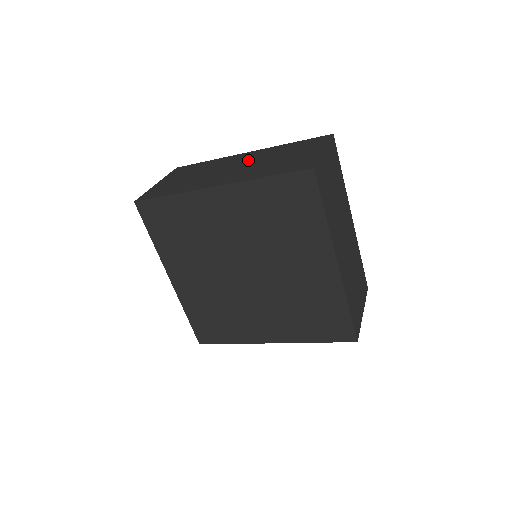
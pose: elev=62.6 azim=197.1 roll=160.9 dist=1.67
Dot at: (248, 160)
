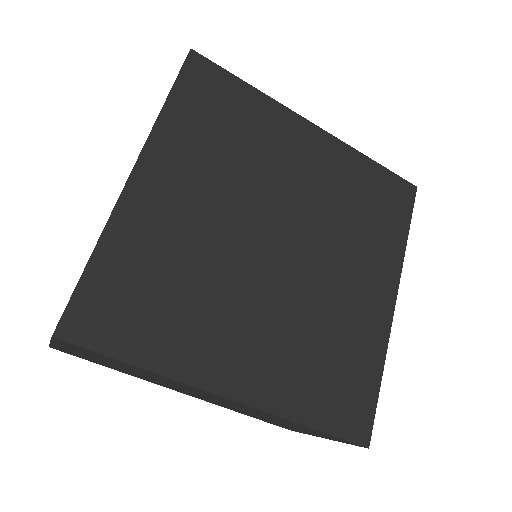
Dot at: occluded
